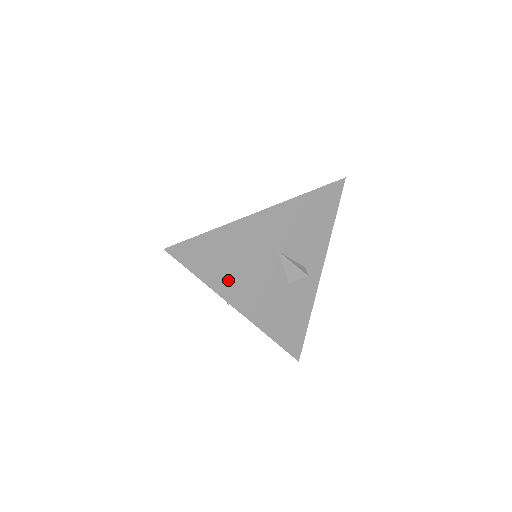
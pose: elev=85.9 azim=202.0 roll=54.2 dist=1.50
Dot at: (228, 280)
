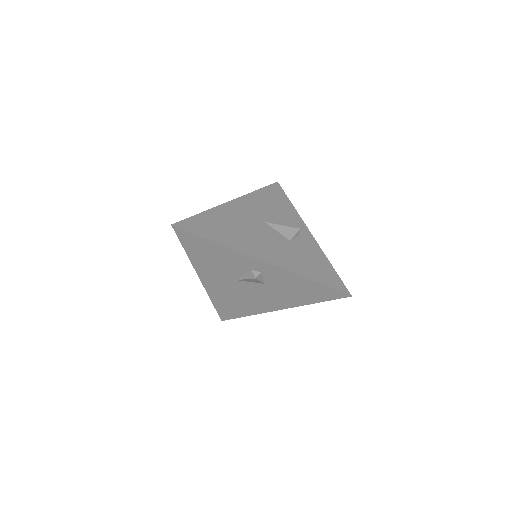
Dot at: (238, 241)
